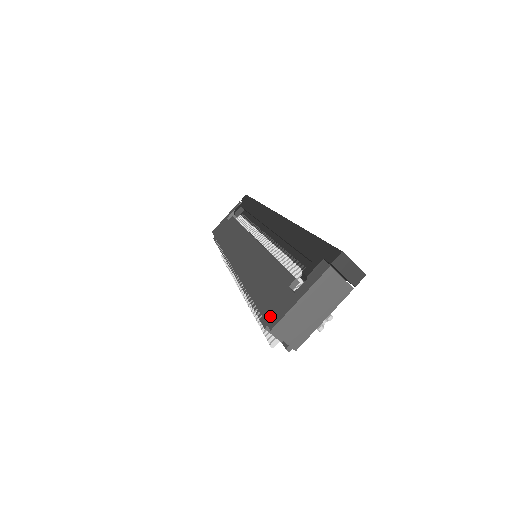
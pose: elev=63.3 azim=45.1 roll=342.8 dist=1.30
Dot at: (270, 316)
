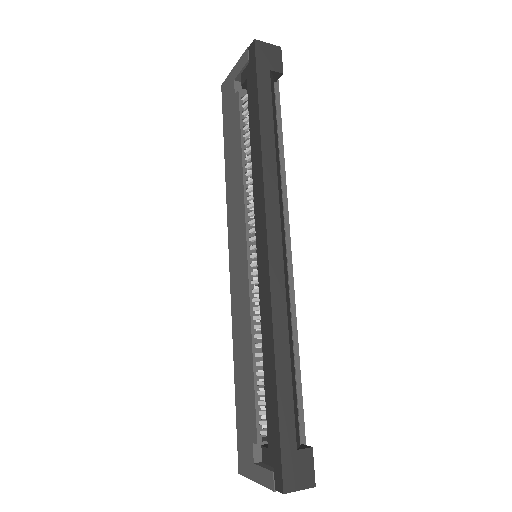
Dot at: (240, 454)
